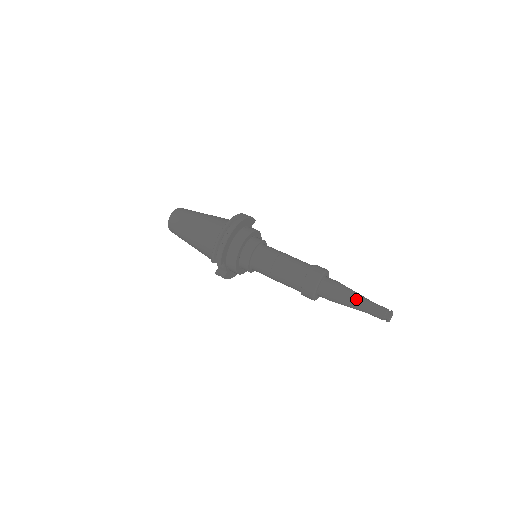
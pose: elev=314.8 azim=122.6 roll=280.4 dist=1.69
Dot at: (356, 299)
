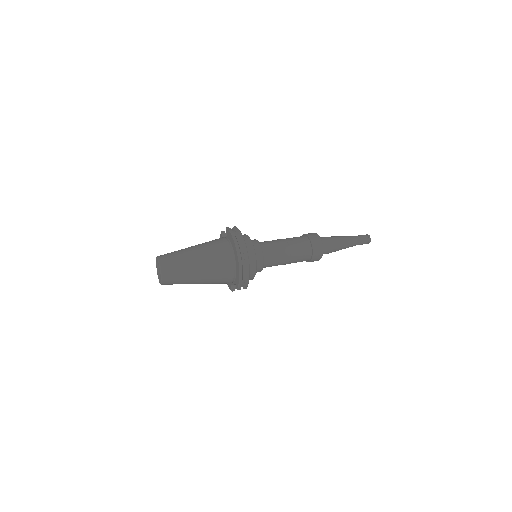
Dot at: (347, 243)
